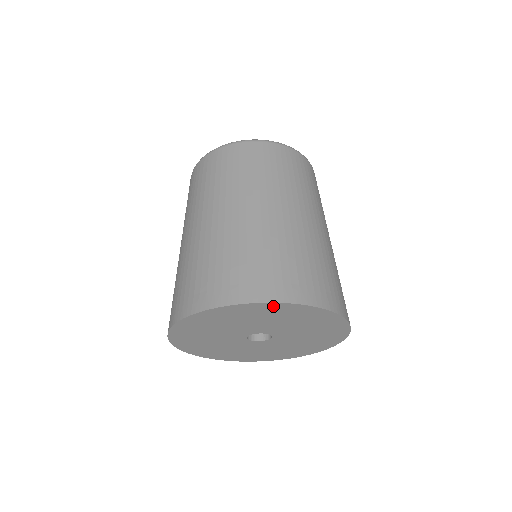
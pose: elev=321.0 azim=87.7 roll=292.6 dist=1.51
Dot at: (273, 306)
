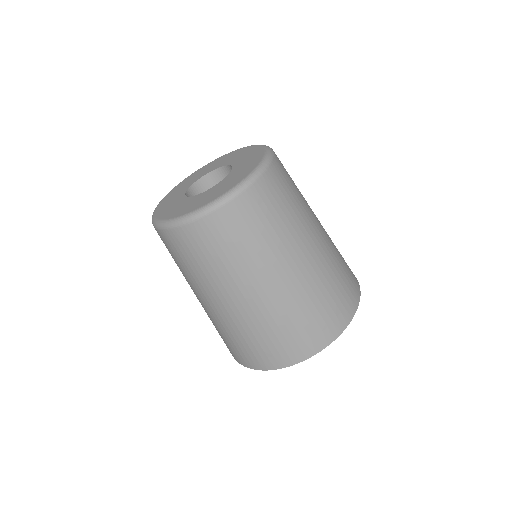
Dot at: occluded
